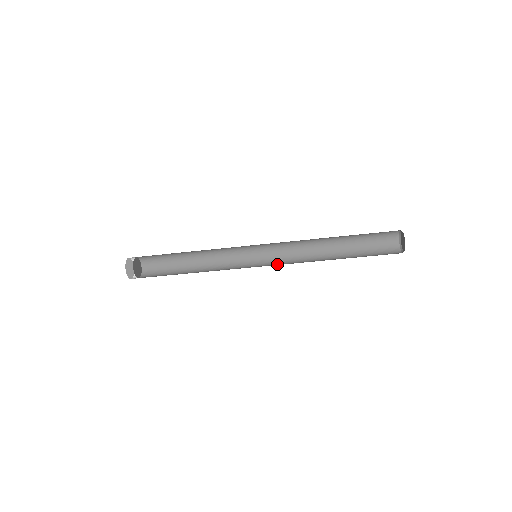
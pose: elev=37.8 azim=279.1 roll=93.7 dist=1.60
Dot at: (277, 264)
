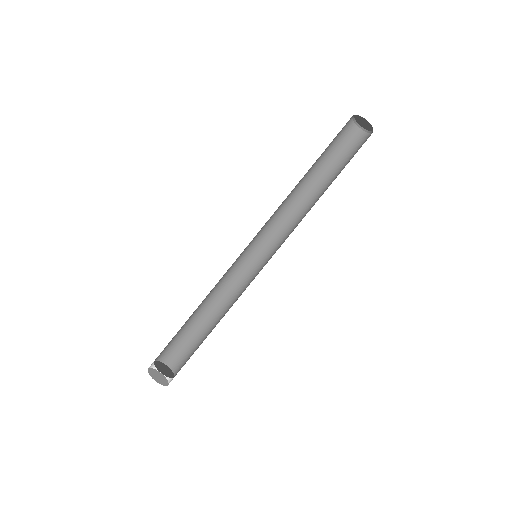
Dot at: (280, 245)
